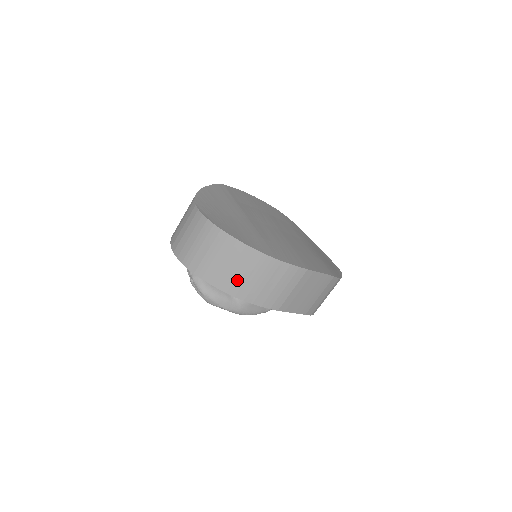
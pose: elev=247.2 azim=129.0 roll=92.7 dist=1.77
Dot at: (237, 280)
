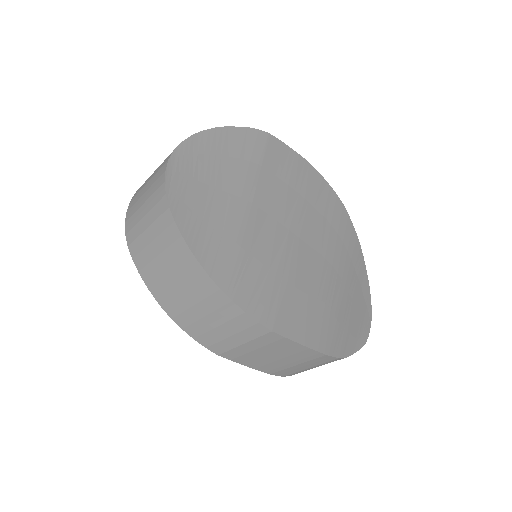
Dot at: (169, 289)
